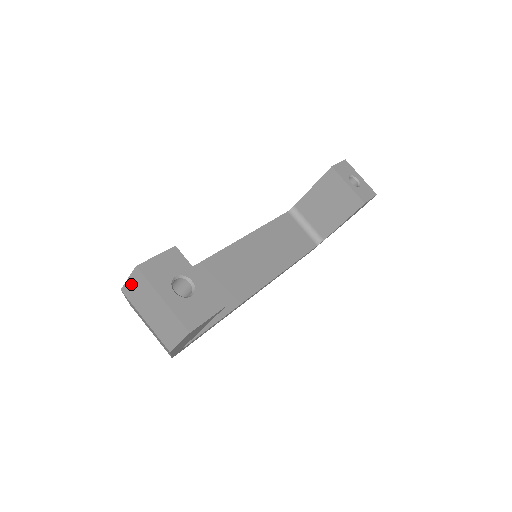
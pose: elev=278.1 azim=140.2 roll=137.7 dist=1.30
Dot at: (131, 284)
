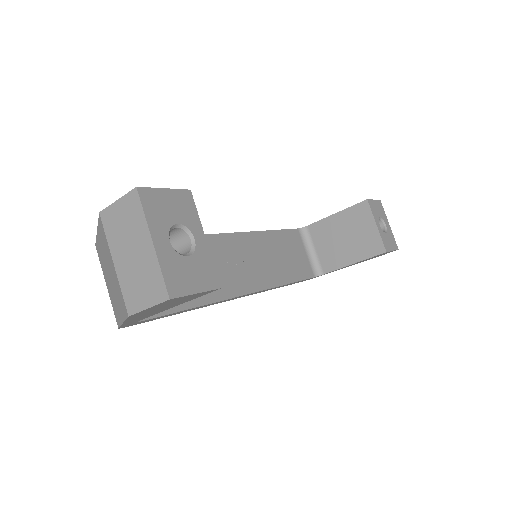
Dot at: (117, 209)
